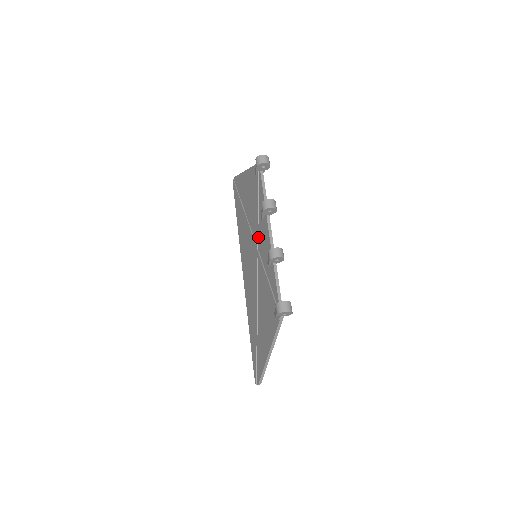
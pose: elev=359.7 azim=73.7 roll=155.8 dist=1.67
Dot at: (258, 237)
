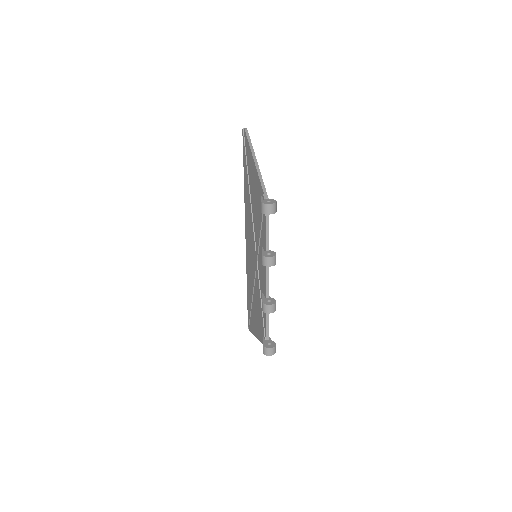
Dot at: (258, 254)
